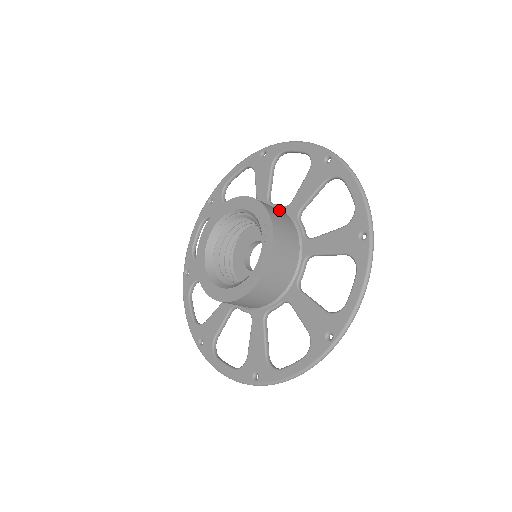
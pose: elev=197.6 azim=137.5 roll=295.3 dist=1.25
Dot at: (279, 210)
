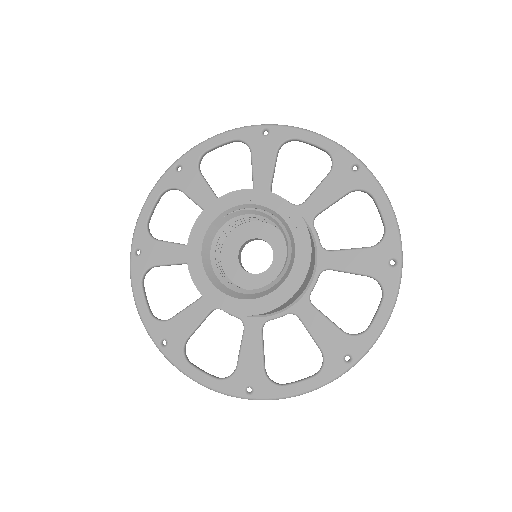
Dot at: occluded
